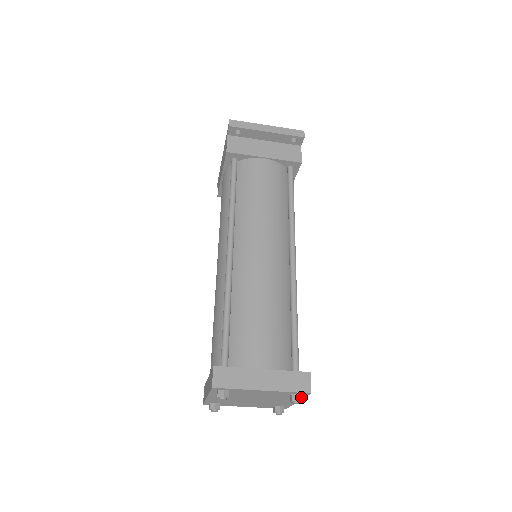
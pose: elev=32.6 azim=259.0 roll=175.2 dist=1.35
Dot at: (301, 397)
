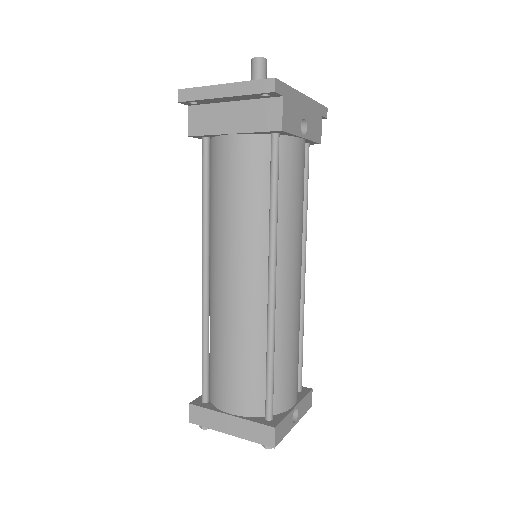
Dot at: occluded
